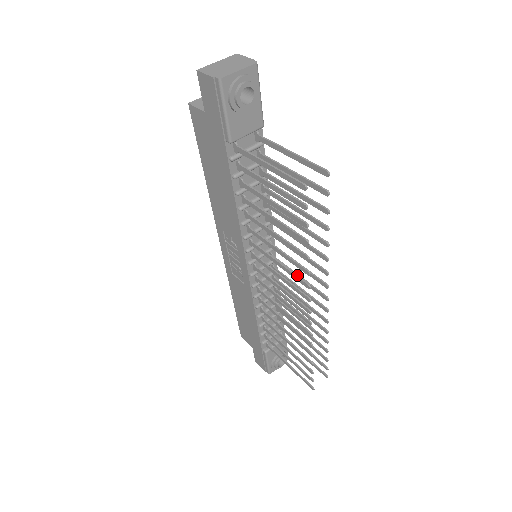
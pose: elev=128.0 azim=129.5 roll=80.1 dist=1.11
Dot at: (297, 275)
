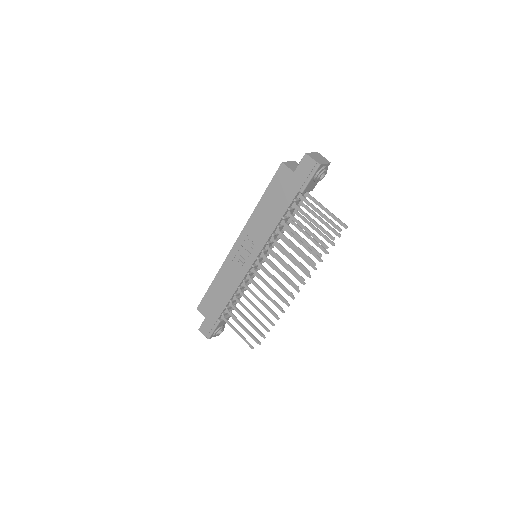
Dot at: occluded
